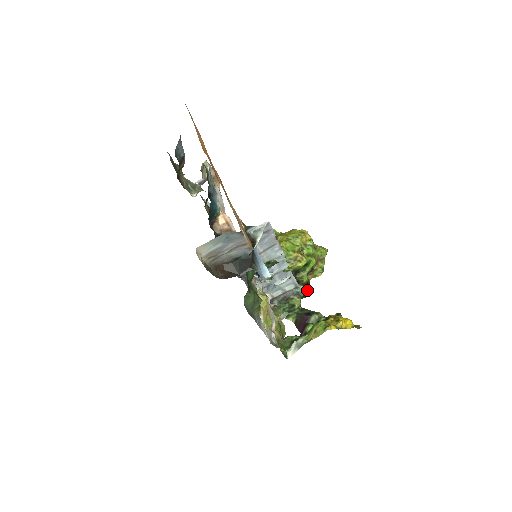
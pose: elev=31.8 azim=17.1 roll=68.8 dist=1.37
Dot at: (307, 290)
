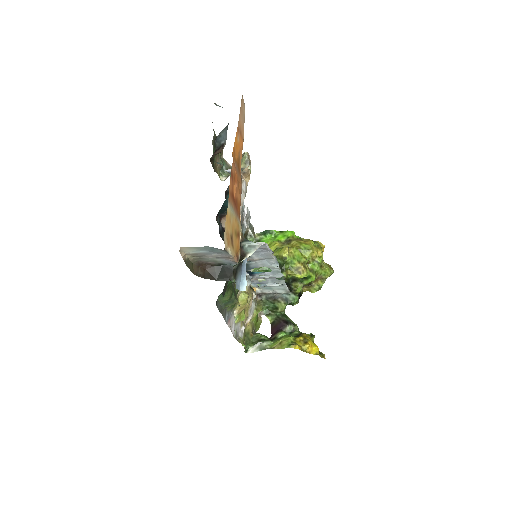
Dot at: (296, 300)
